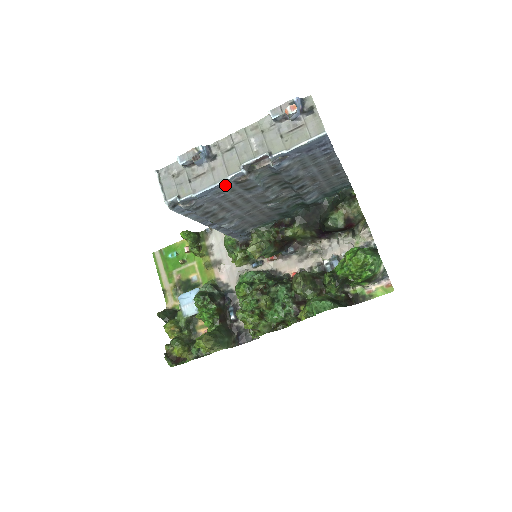
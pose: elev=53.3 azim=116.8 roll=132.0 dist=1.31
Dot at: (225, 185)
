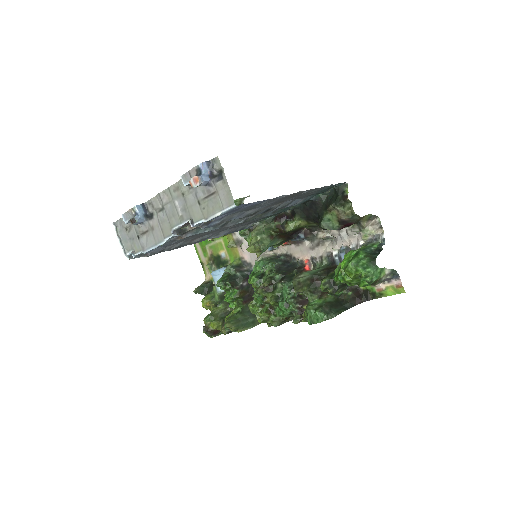
Dot at: (168, 242)
